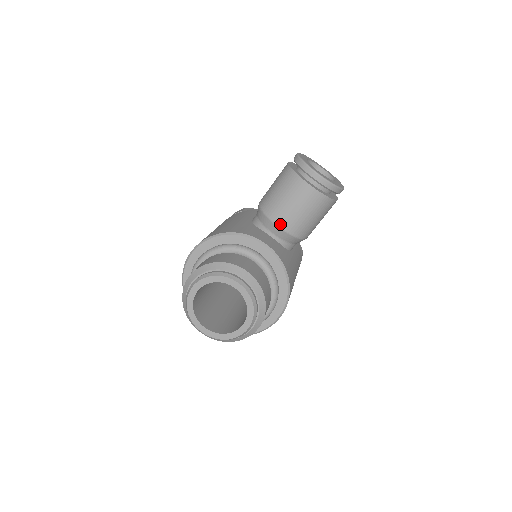
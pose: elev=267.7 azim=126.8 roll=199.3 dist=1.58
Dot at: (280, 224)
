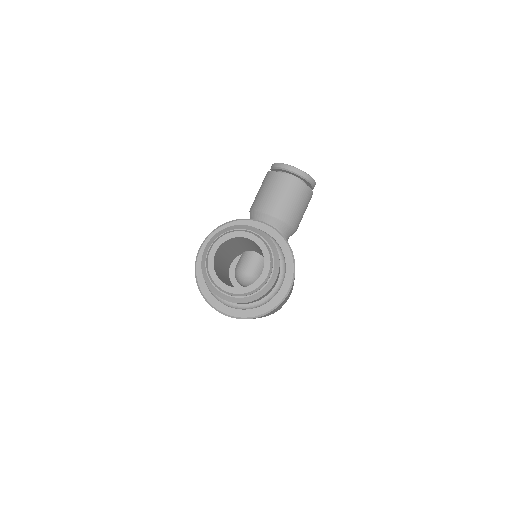
Dot at: (272, 213)
